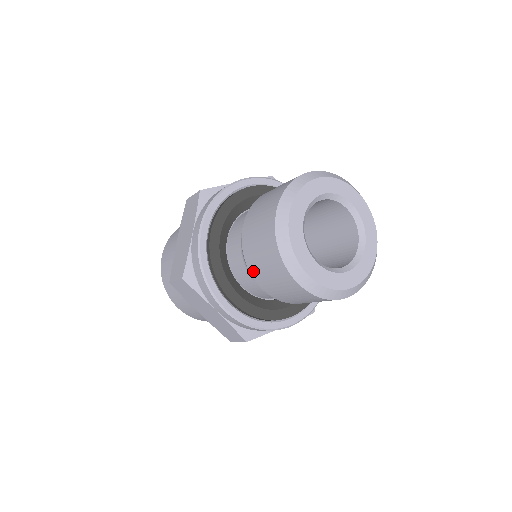
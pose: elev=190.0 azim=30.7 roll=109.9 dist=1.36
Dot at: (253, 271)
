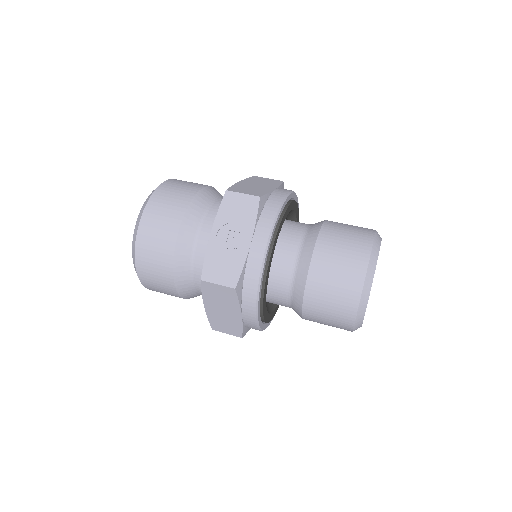
Dot at: occluded
